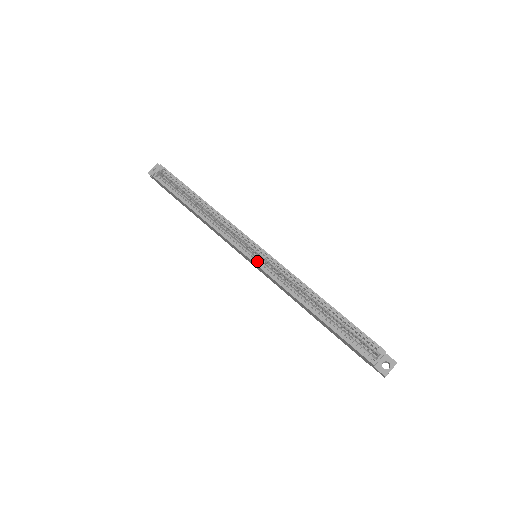
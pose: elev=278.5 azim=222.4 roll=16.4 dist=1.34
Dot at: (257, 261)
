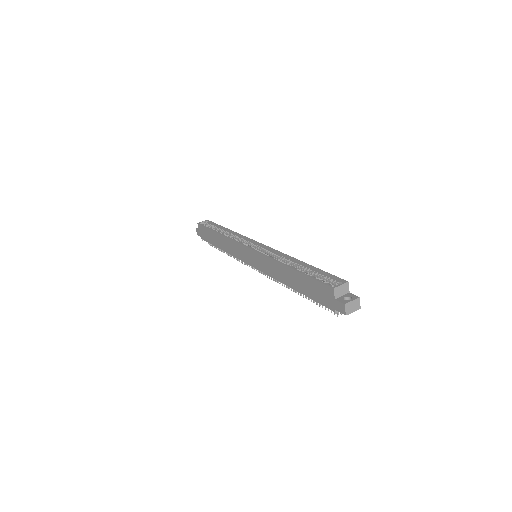
Dot at: occluded
